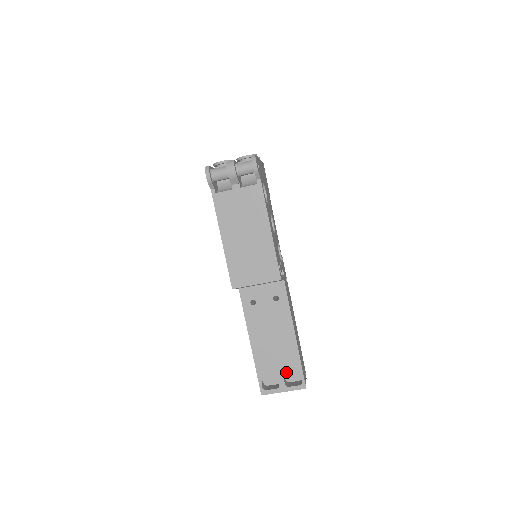
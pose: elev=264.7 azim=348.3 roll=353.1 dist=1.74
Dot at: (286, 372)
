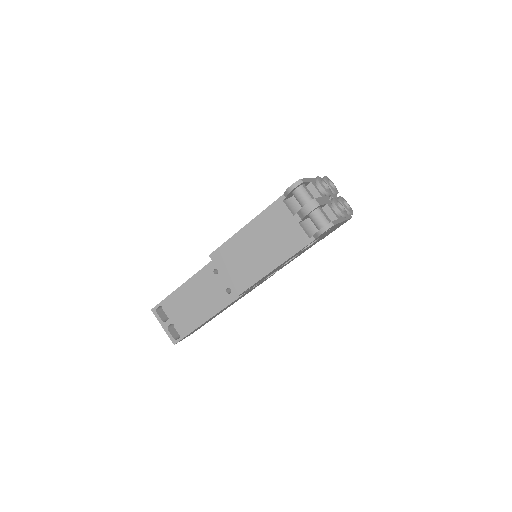
Dot at: (177, 323)
